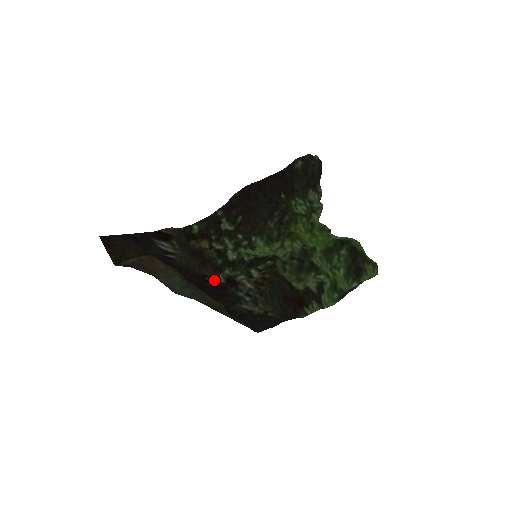
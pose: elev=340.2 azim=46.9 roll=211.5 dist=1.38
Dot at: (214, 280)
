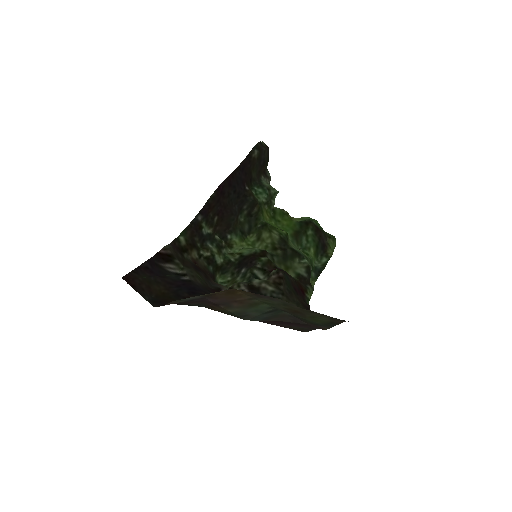
Dot at: occluded
